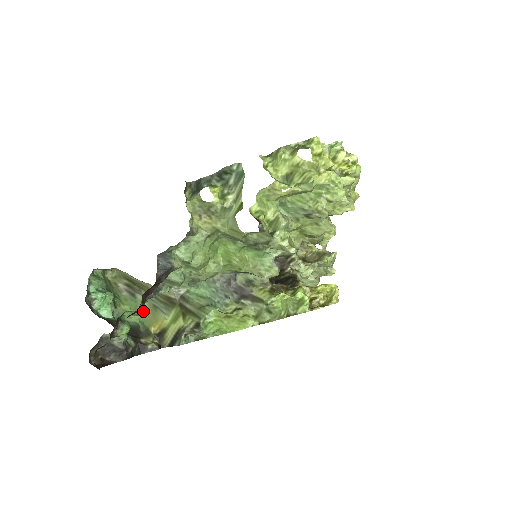
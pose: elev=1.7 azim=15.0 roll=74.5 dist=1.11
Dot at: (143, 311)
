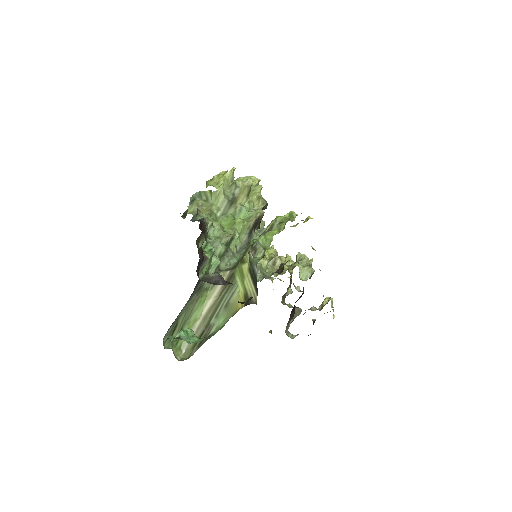
Dot at: (210, 246)
